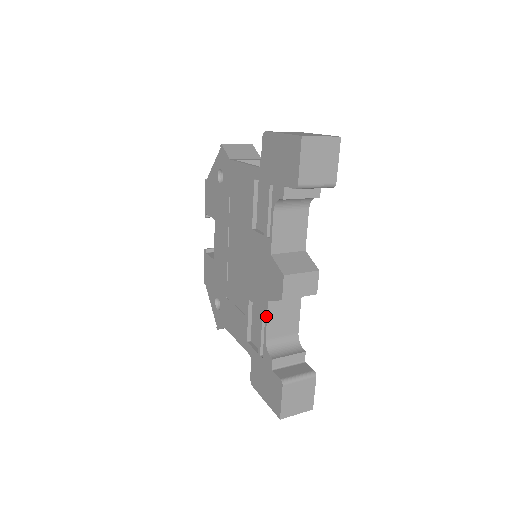
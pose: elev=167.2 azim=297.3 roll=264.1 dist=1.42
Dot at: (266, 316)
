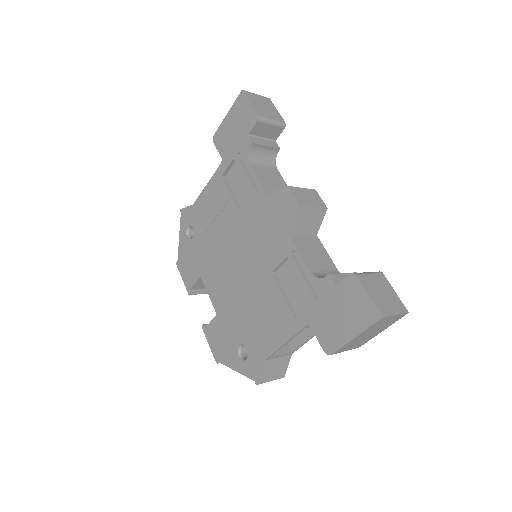
Dot at: (296, 249)
